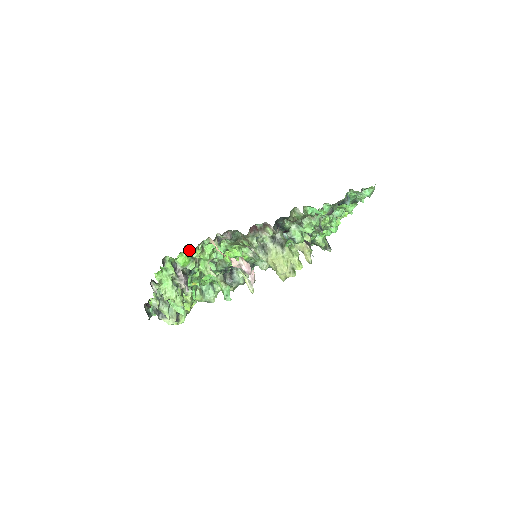
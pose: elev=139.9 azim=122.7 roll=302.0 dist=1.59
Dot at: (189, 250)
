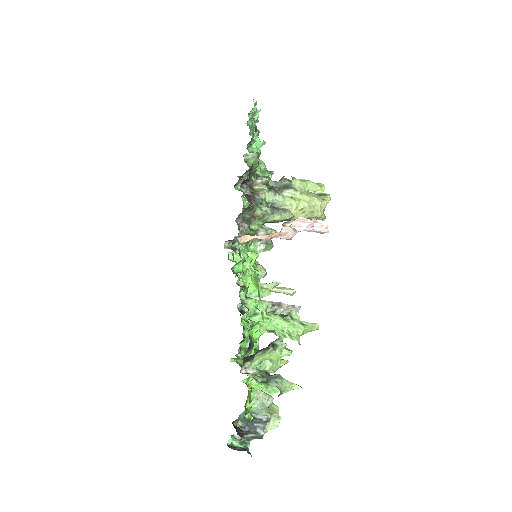
Dot at: (240, 271)
